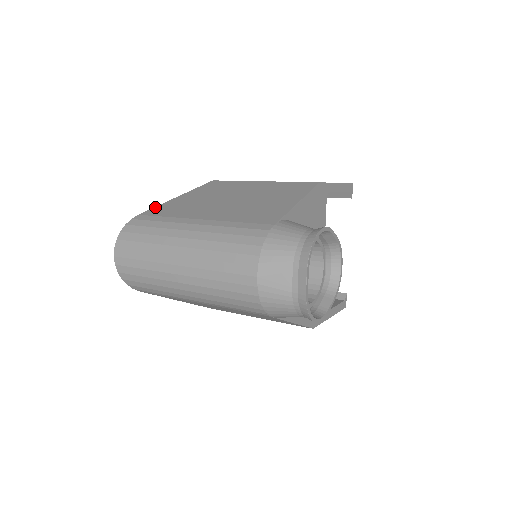
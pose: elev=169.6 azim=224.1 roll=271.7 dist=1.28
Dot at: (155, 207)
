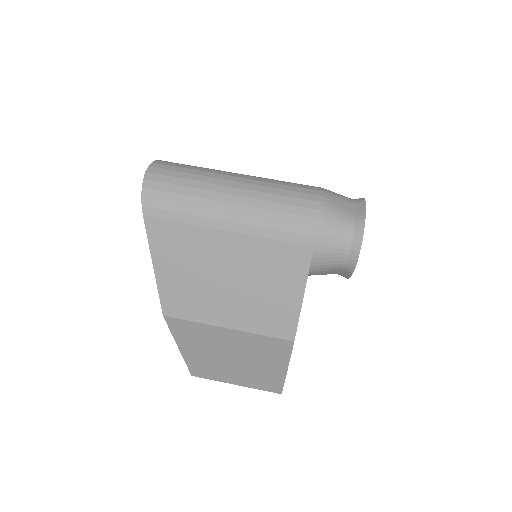
Dot at: occluded
